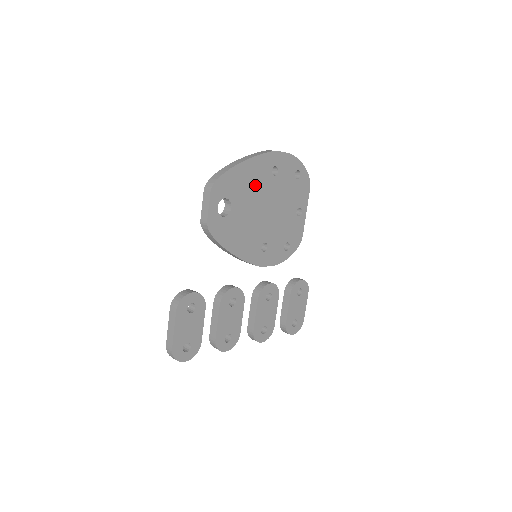
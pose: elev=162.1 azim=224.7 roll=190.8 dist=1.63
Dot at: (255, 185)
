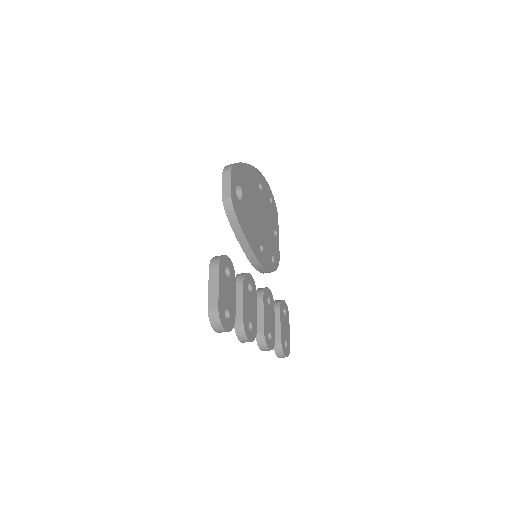
Dot at: (252, 188)
